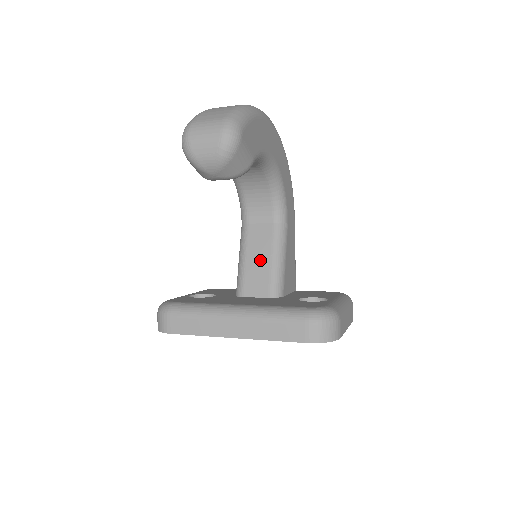
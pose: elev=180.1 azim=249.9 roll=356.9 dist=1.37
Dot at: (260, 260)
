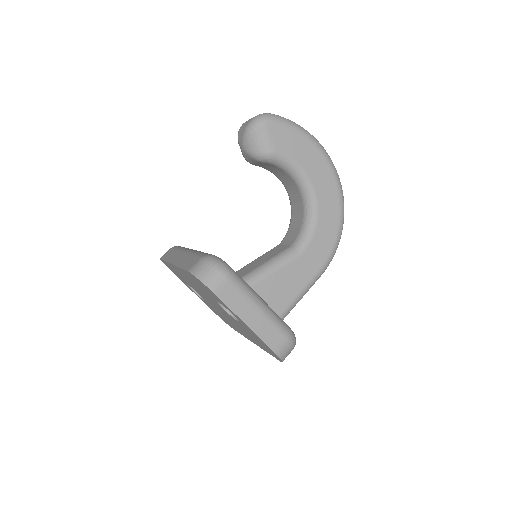
Dot at: (258, 263)
